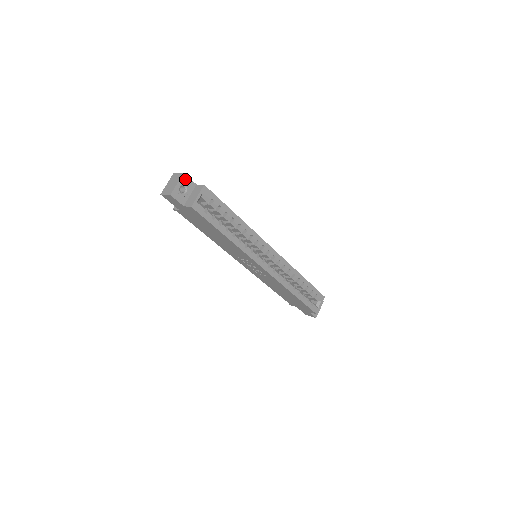
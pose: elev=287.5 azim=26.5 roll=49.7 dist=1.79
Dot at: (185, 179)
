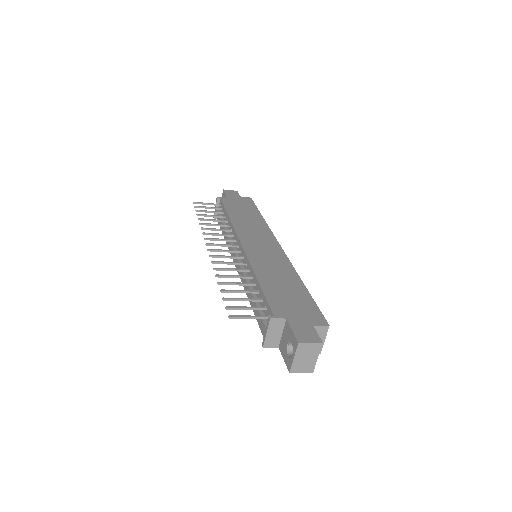
Dot at: occluded
